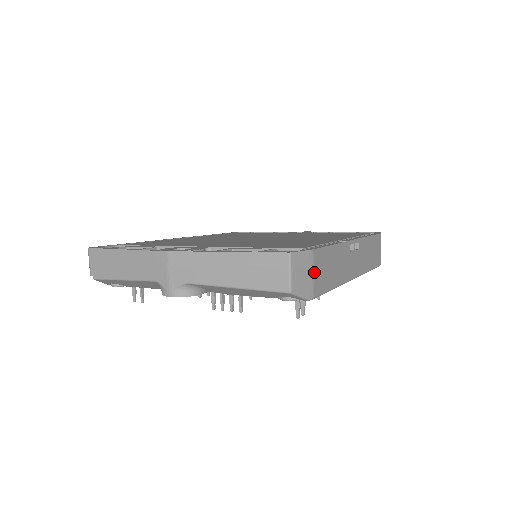
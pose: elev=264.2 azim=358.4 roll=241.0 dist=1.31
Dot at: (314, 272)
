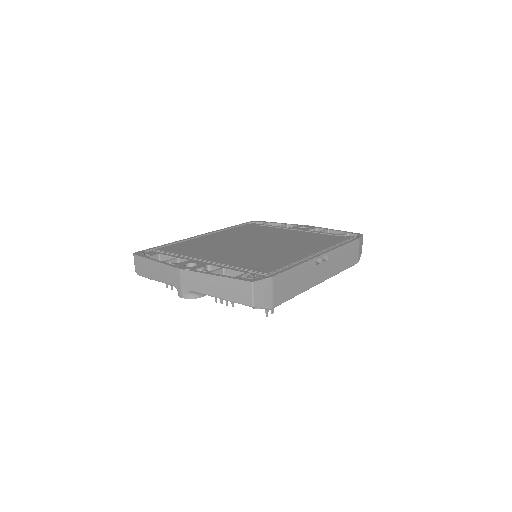
Dot at: (273, 291)
